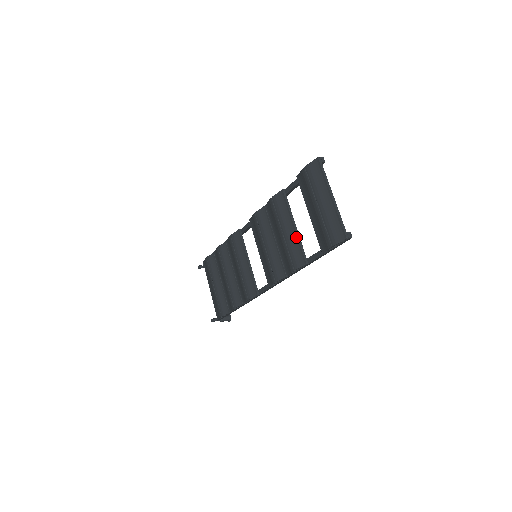
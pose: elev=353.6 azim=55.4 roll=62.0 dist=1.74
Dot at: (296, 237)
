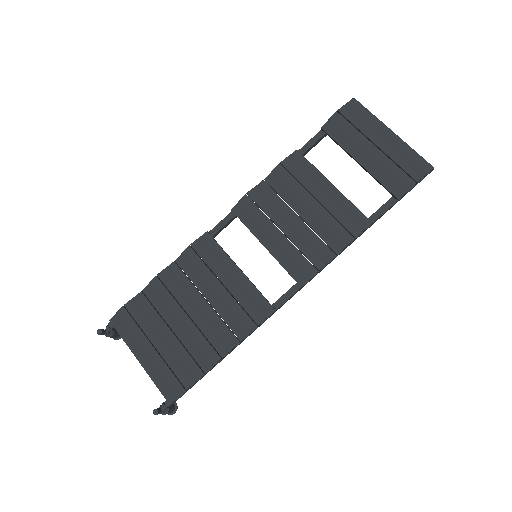
Dot at: (342, 197)
